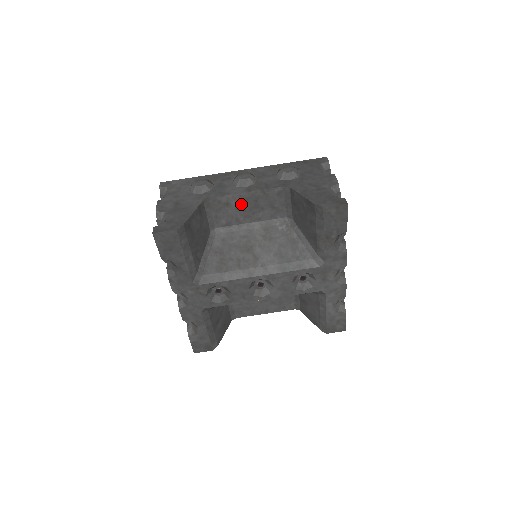
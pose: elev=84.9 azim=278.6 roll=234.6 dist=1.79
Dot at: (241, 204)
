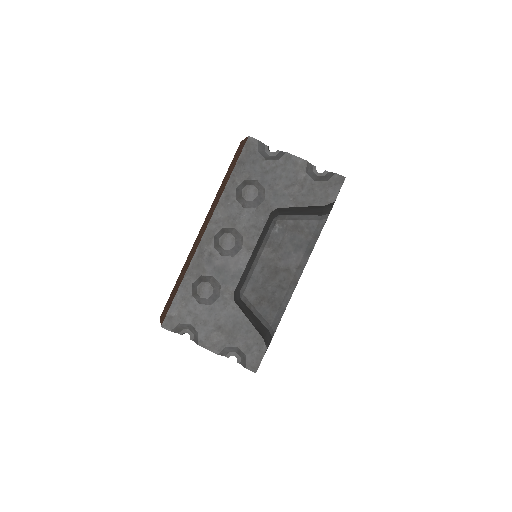
Dot at: (250, 261)
